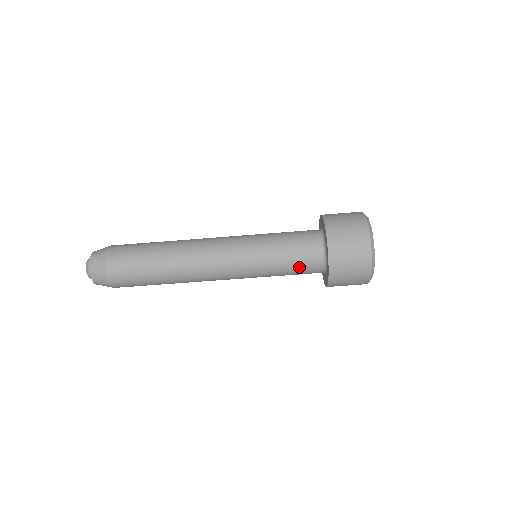
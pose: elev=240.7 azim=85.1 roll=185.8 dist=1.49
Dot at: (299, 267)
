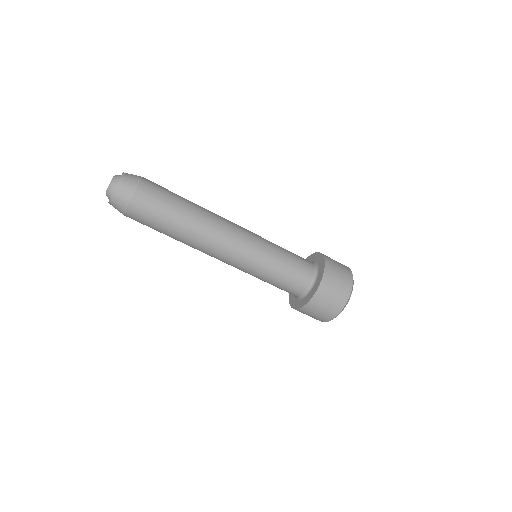
Dot at: occluded
